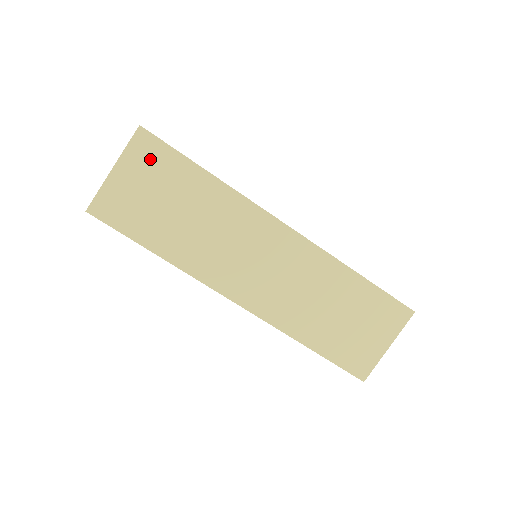
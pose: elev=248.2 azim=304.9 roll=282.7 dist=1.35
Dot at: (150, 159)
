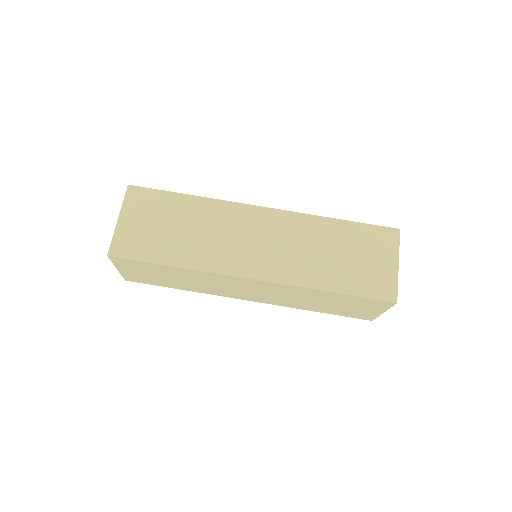
Dot at: (143, 202)
